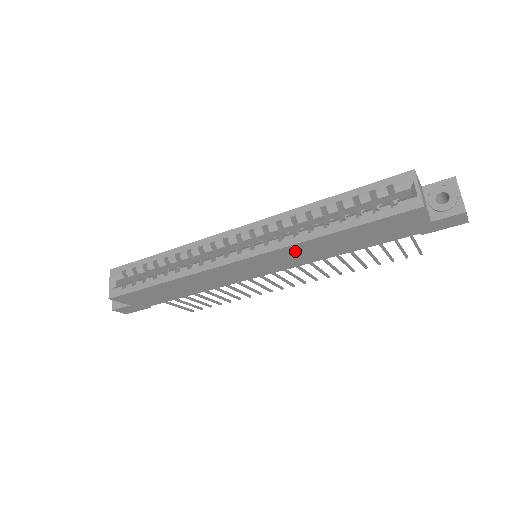
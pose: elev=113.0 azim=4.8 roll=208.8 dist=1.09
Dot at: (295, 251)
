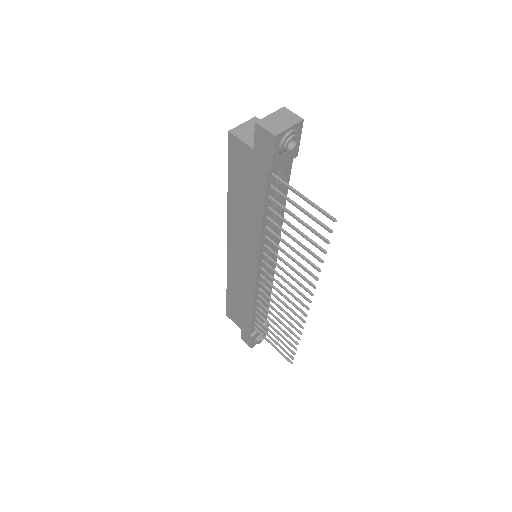
Dot at: (236, 226)
